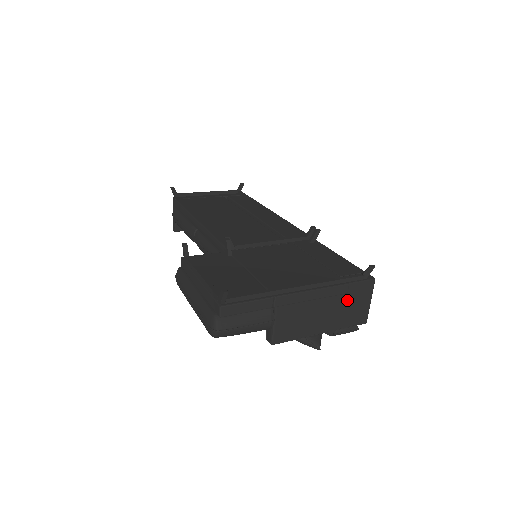
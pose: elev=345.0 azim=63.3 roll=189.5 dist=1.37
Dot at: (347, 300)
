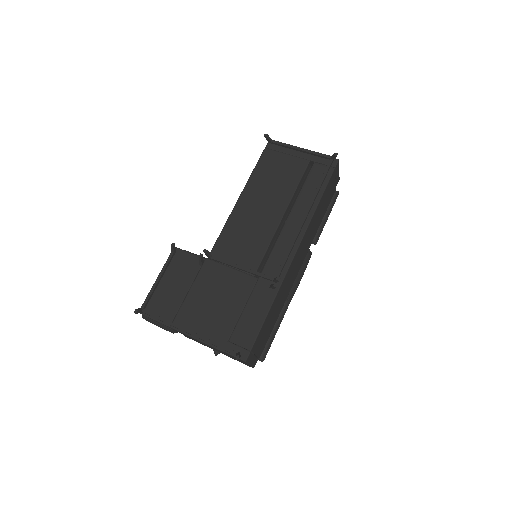
Dot at: occluded
